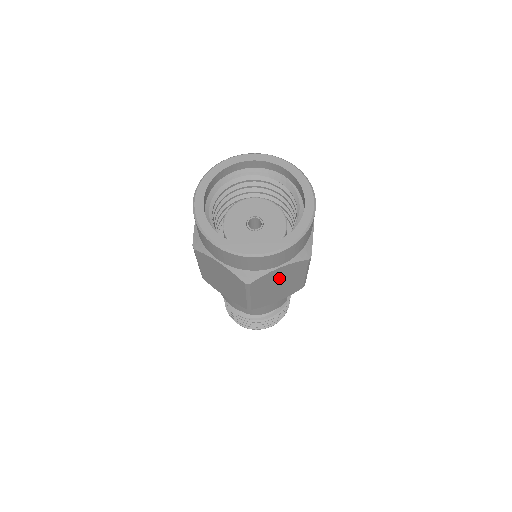
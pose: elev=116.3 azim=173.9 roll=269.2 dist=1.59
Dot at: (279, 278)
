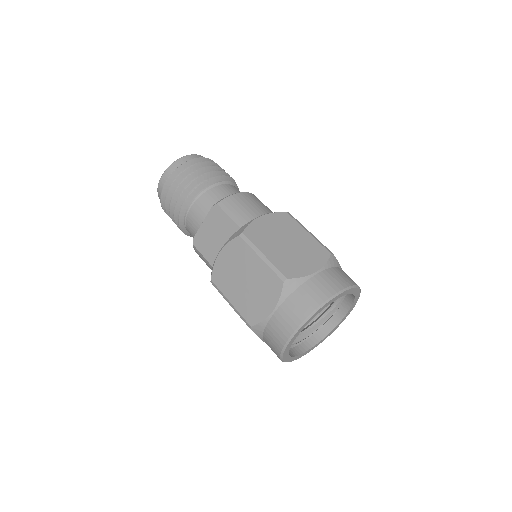
Dot at: occluded
